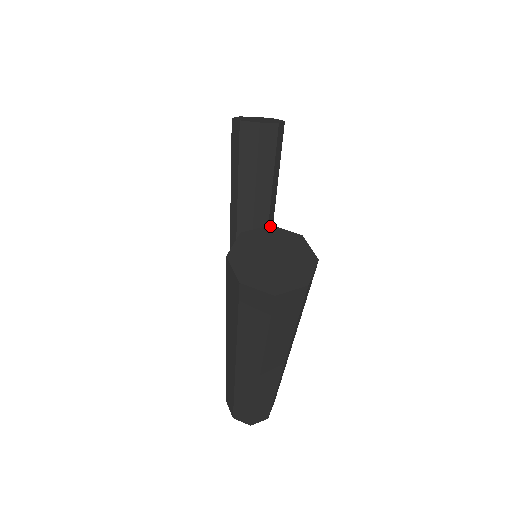
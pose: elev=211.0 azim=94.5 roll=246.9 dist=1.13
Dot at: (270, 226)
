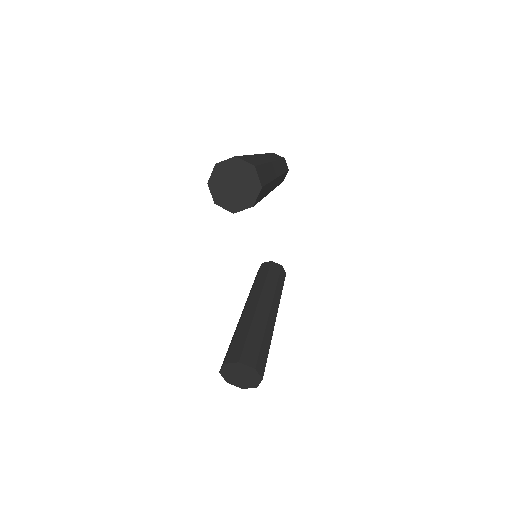
Dot at: (238, 363)
